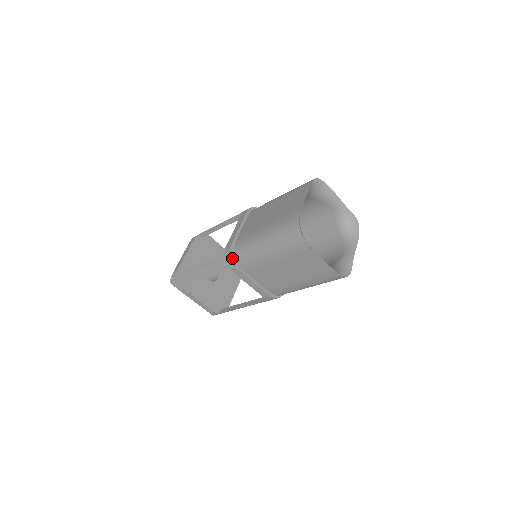
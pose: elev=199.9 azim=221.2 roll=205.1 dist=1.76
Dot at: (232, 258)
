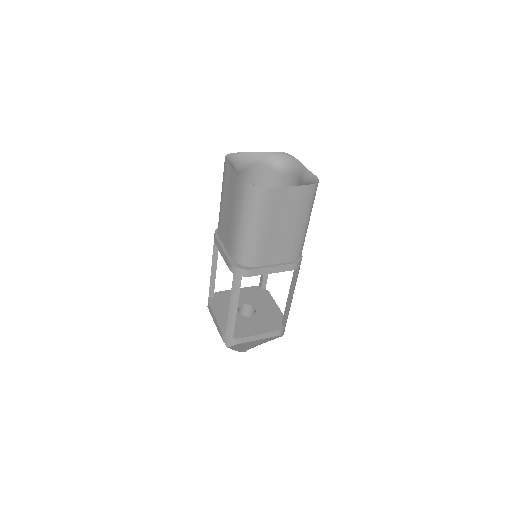
Dot at: (240, 267)
